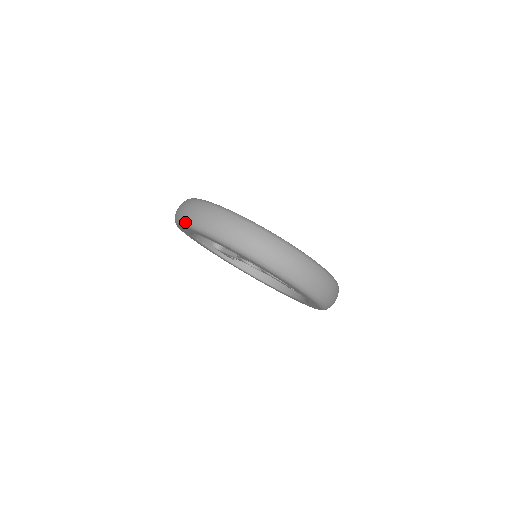
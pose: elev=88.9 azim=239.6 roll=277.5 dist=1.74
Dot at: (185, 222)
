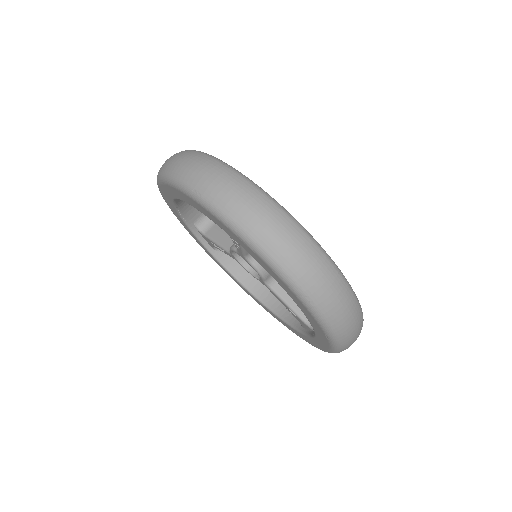
Dot at: (179, 181)
